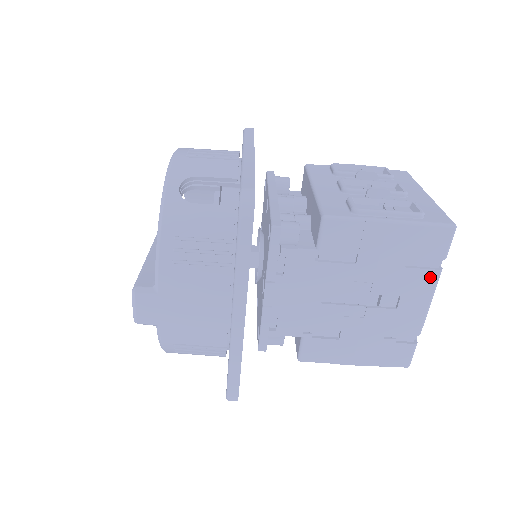
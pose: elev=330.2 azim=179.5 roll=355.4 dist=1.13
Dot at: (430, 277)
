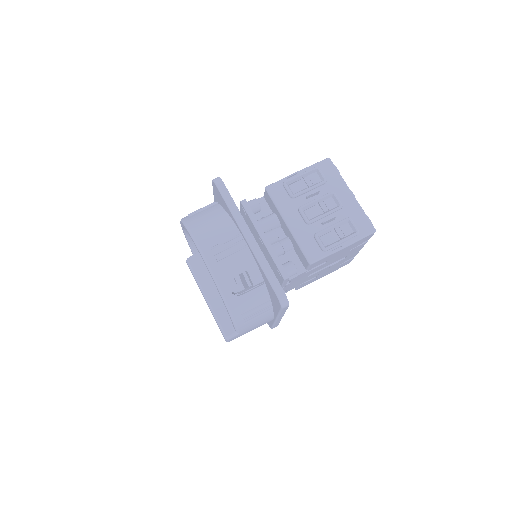
Dot at: (362, 245)
